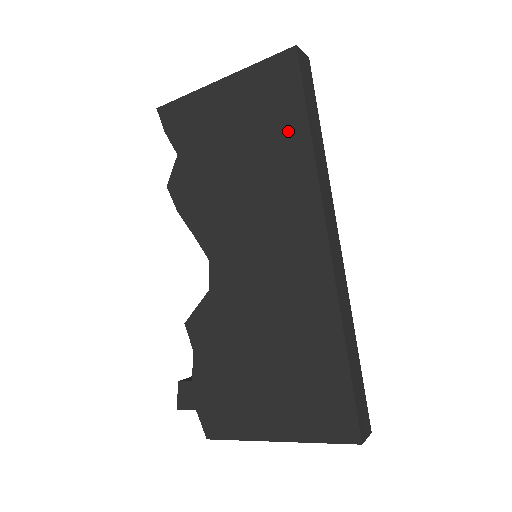
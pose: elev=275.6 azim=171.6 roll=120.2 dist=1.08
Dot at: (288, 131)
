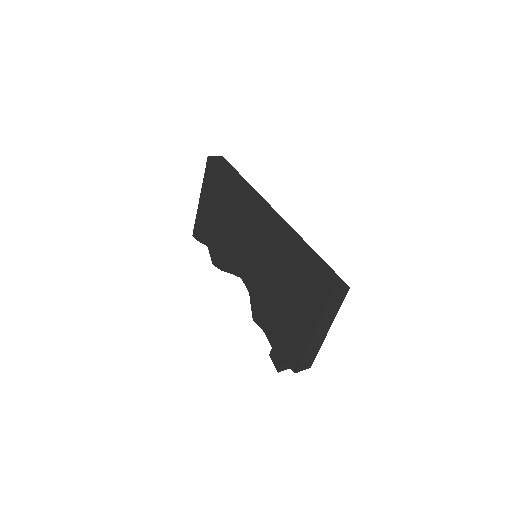
Dot at: (225, 190)
